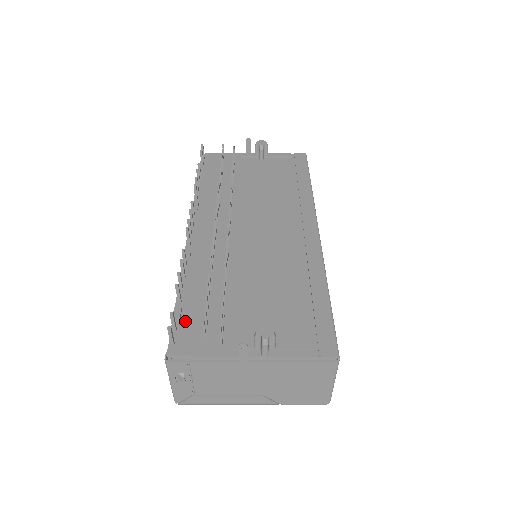
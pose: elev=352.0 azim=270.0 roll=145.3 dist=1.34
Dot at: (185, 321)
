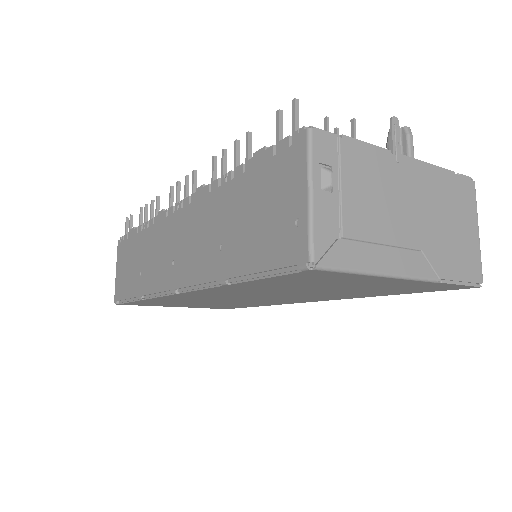
Dot at: occluded
